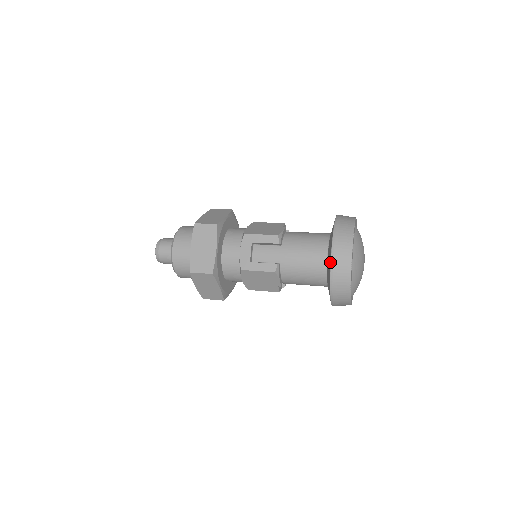
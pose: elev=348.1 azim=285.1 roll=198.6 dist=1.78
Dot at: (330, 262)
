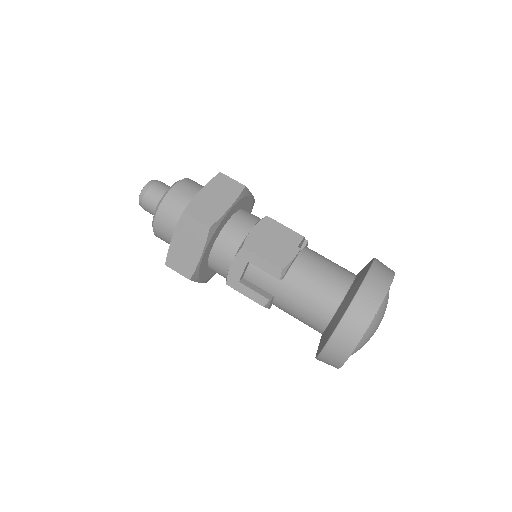
Dot at: (326, 342)
